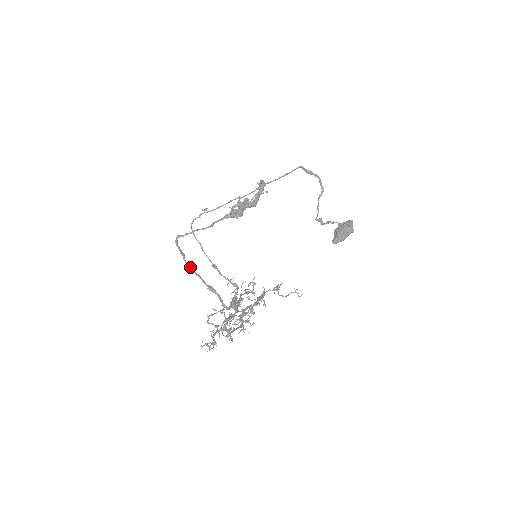
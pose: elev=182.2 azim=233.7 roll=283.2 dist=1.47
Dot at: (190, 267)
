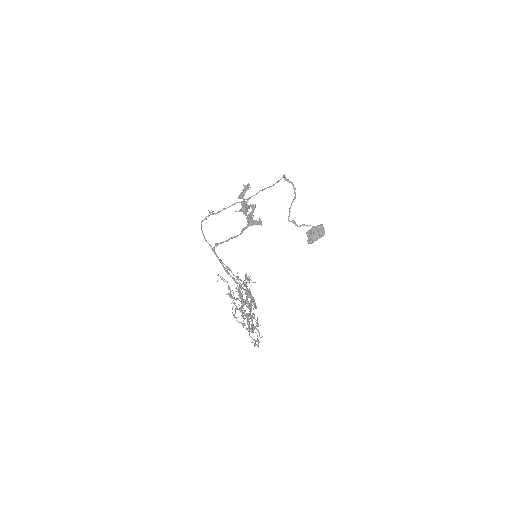
Dot at: occluded
